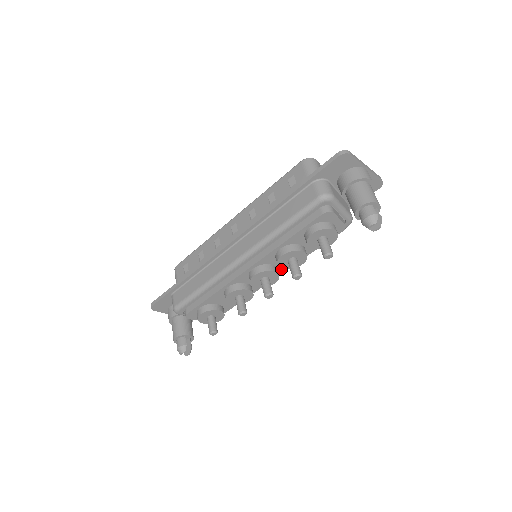
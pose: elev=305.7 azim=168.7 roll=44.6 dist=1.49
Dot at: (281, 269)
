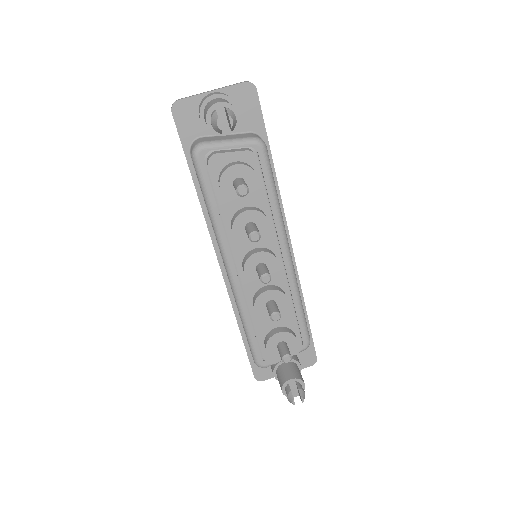
Dot at: (270, 245)
